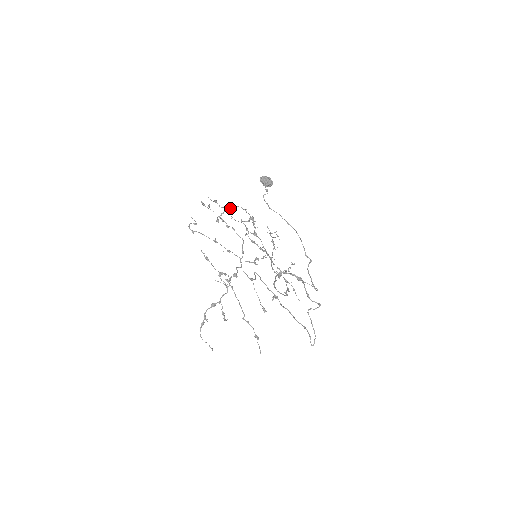
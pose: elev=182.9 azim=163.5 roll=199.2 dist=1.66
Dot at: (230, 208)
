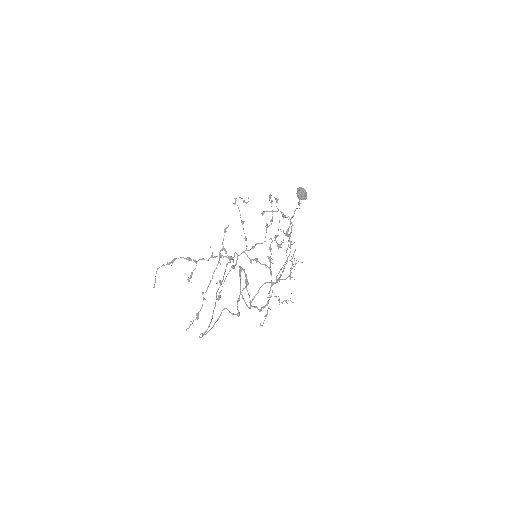
Dot at: occluded
